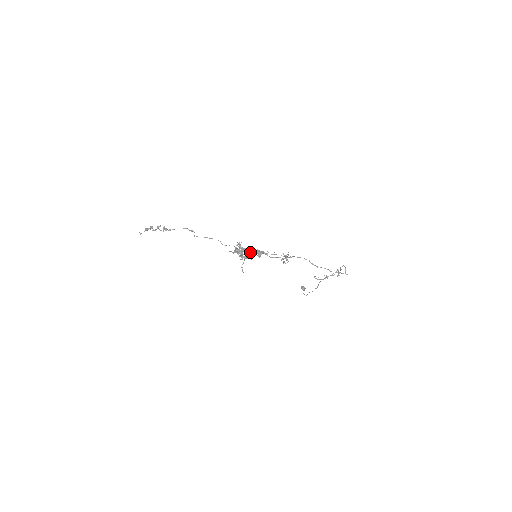
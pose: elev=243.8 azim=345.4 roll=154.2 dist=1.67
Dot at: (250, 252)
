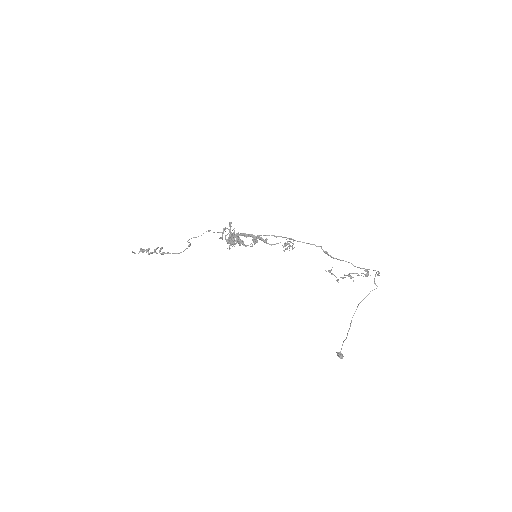
Dot at: (243, 235)
